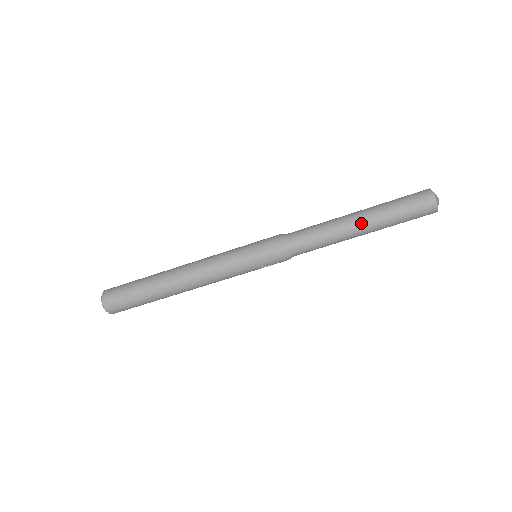
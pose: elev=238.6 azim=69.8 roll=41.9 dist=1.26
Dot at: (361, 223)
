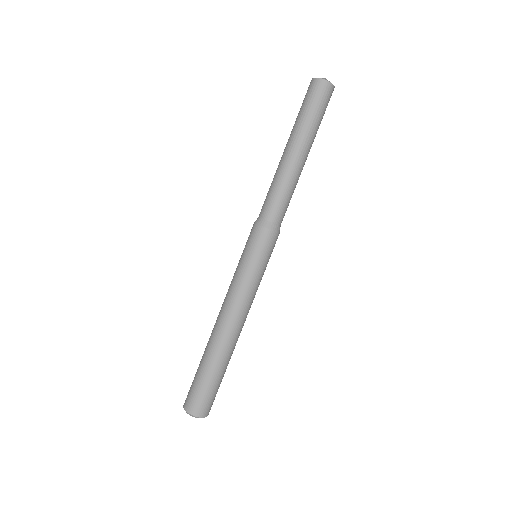
Dot at: (286, 148)
